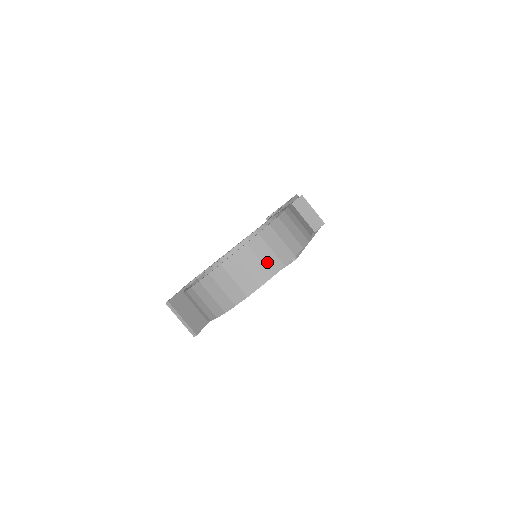
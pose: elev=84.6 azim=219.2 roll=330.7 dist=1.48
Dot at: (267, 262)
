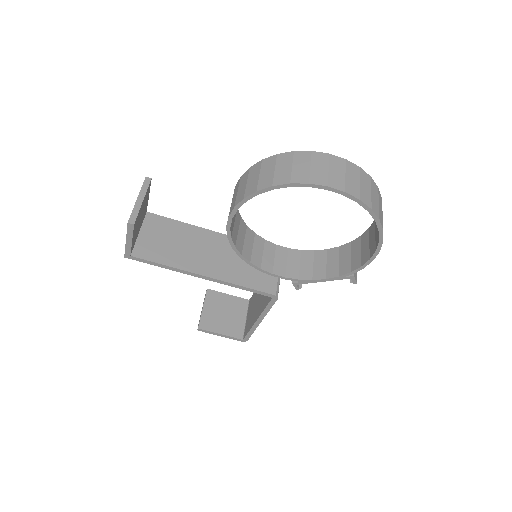
Dot at: (380, 211)
